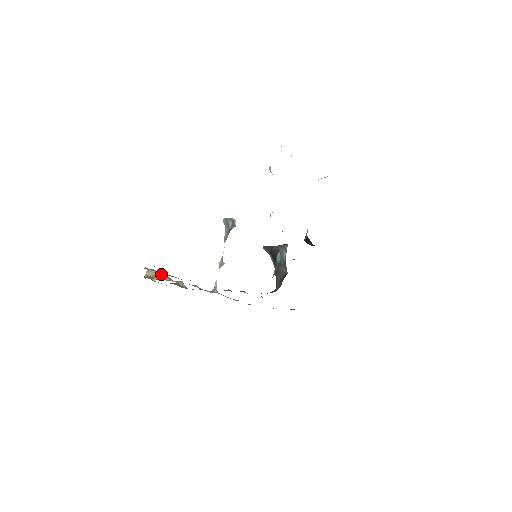
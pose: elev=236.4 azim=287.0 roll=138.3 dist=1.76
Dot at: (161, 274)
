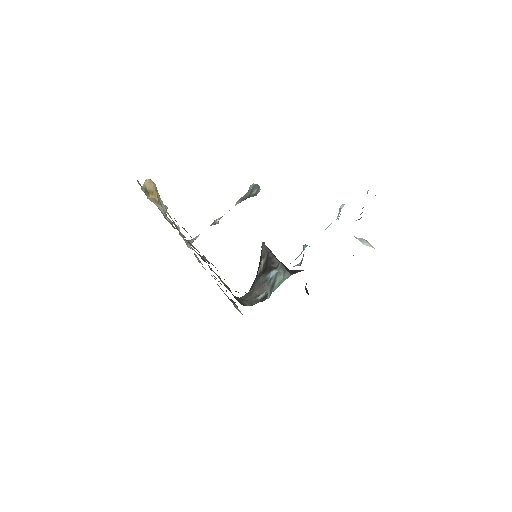
Dot at: (158, 194)
